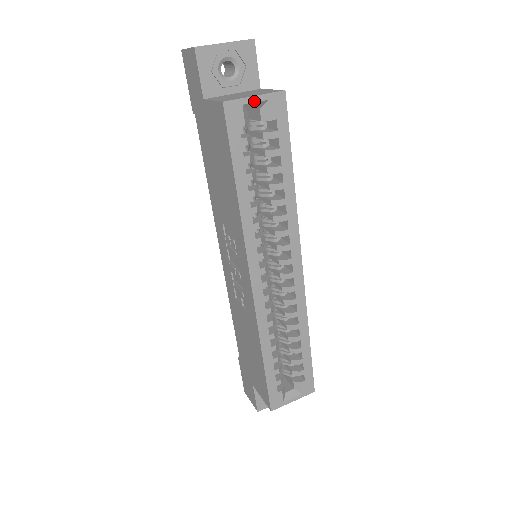
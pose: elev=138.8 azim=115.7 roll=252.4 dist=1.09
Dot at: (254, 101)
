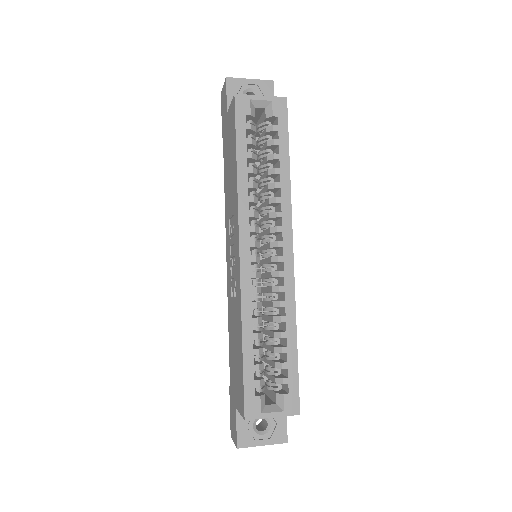
Dot at: (260, 99)
